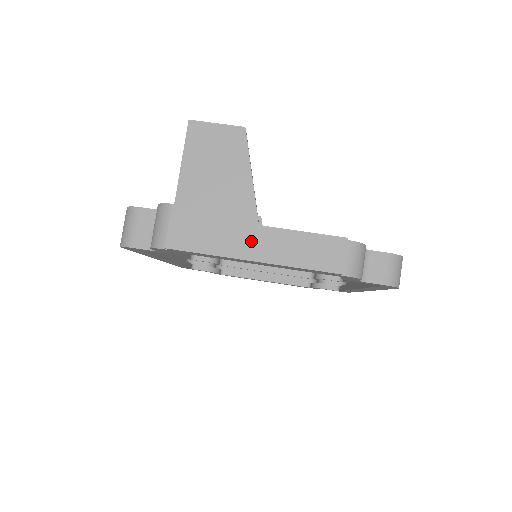
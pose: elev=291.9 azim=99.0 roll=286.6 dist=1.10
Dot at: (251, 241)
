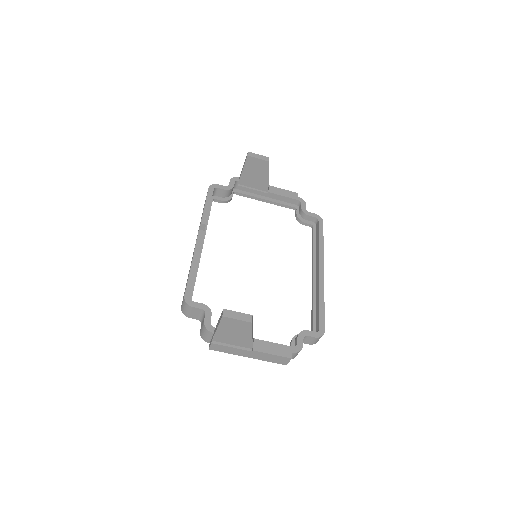
Dot at: (248, 353)
